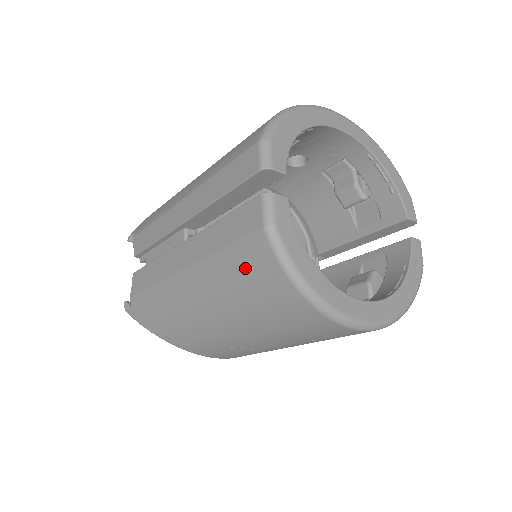
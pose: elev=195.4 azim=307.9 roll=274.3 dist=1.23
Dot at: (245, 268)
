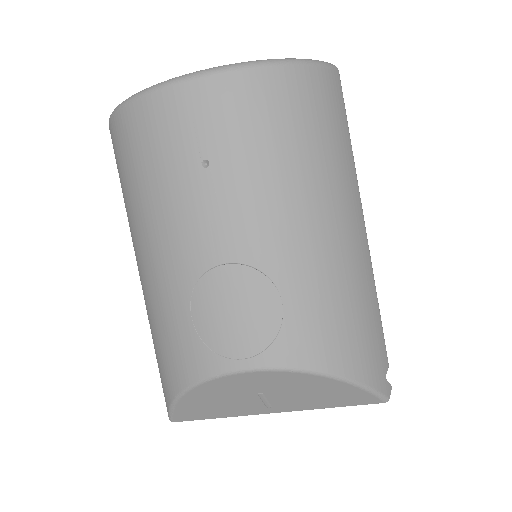
Dot at: (117, 165)
